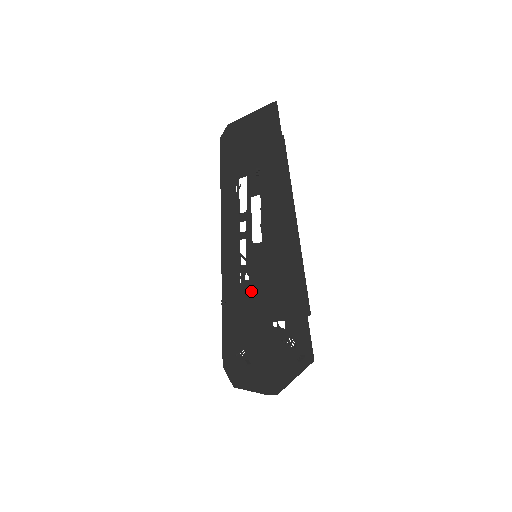
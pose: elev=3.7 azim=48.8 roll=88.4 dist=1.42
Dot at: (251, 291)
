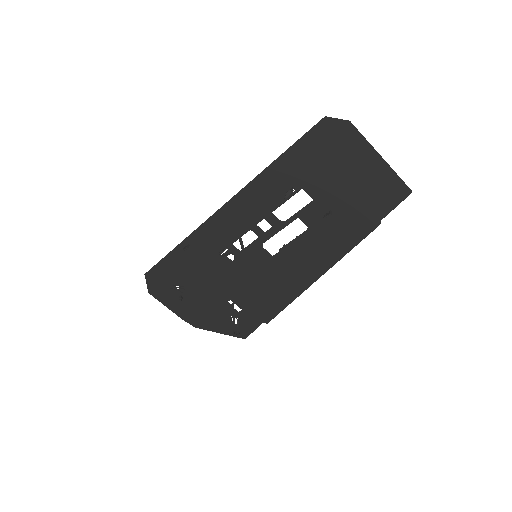
Dot at: (227, 268)
